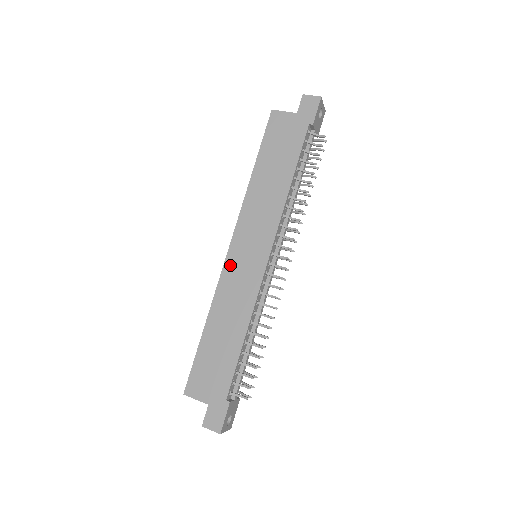
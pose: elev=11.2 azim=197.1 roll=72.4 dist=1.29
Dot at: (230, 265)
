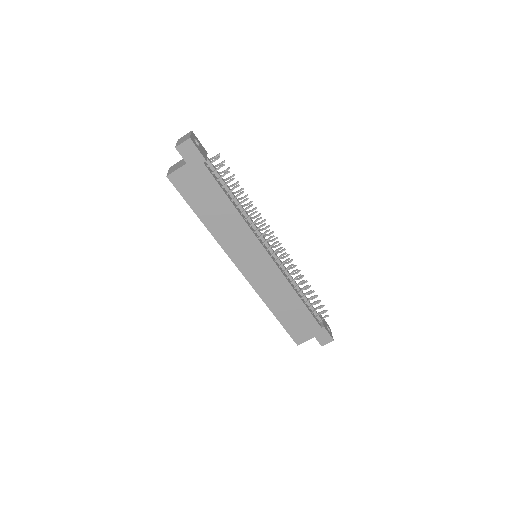
Dot at: (252, 278)
